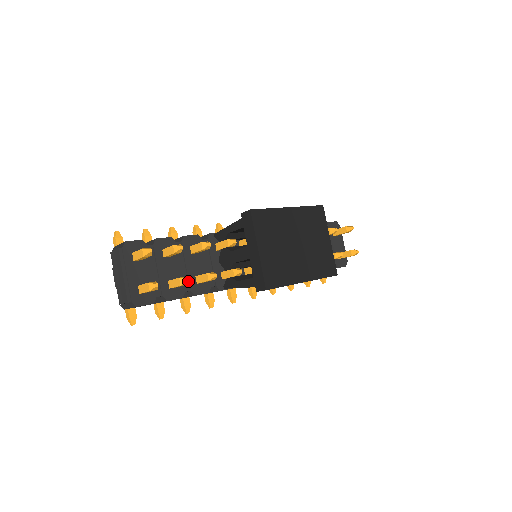
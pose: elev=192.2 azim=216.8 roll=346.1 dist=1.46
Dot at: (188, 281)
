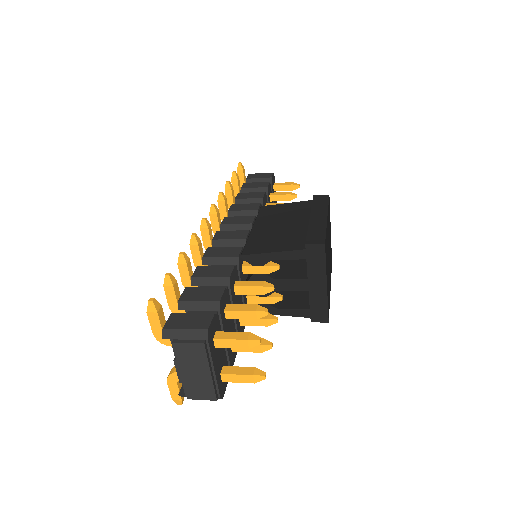
Dot at: (272, 346)
